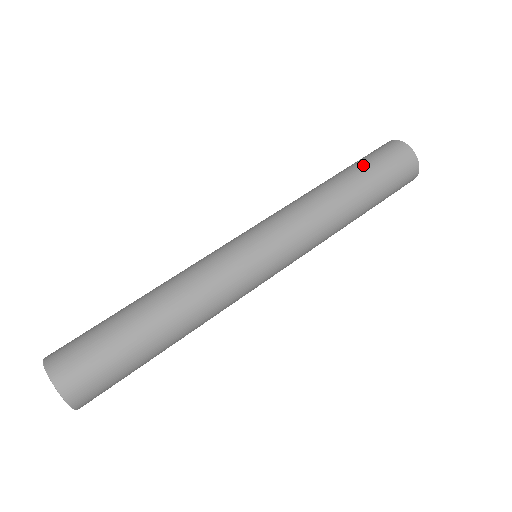
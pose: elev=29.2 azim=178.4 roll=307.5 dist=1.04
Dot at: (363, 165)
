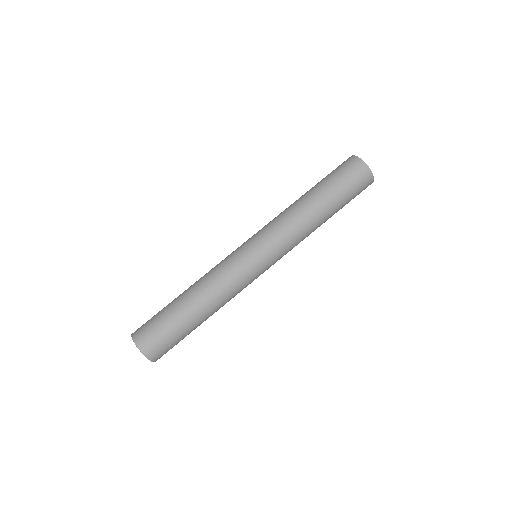
Dot at: (324, 179)
